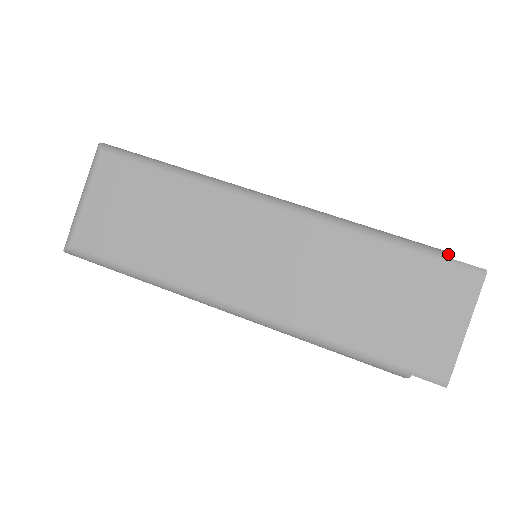
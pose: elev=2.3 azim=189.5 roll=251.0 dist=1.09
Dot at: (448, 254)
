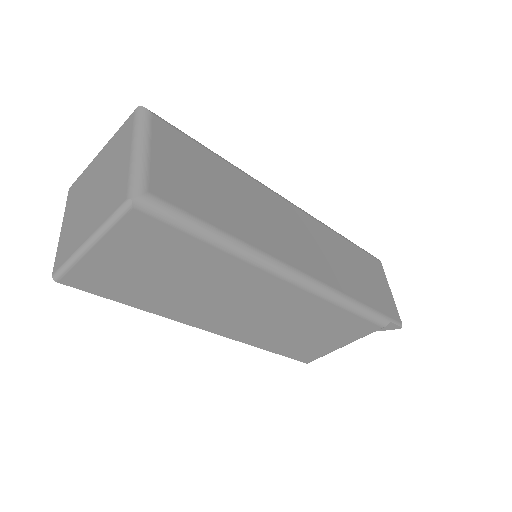
Dot at: occluded
